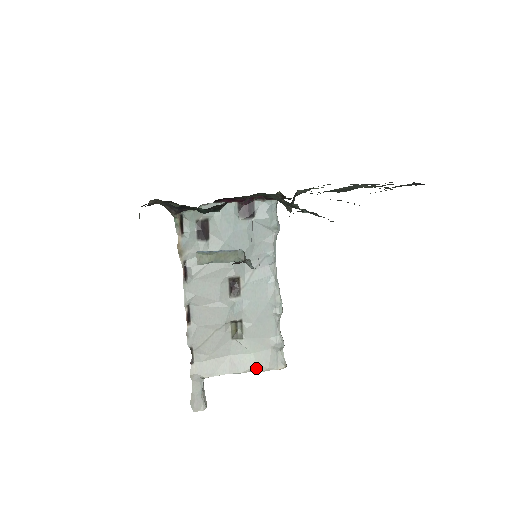
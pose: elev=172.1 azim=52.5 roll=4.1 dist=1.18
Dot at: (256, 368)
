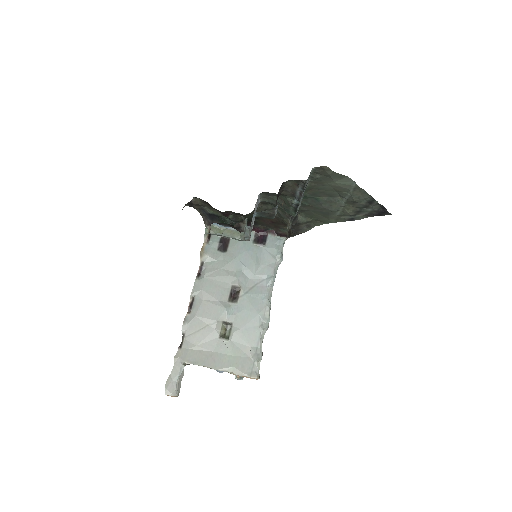
Dot at: (232, 369)
